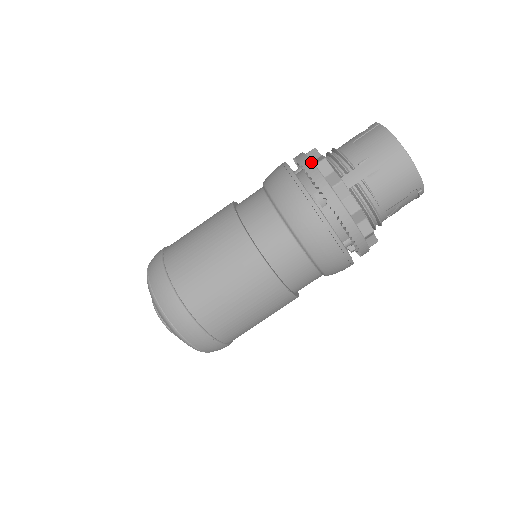
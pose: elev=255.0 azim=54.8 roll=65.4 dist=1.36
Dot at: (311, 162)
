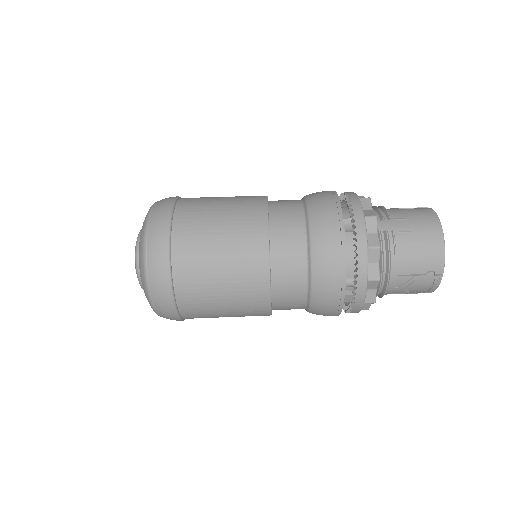
Dot at: (356, 194)
